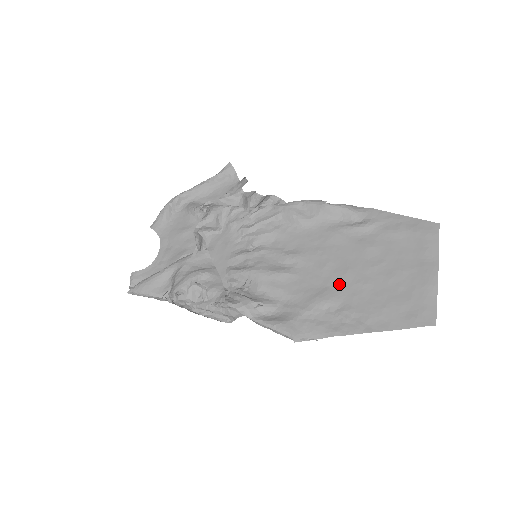
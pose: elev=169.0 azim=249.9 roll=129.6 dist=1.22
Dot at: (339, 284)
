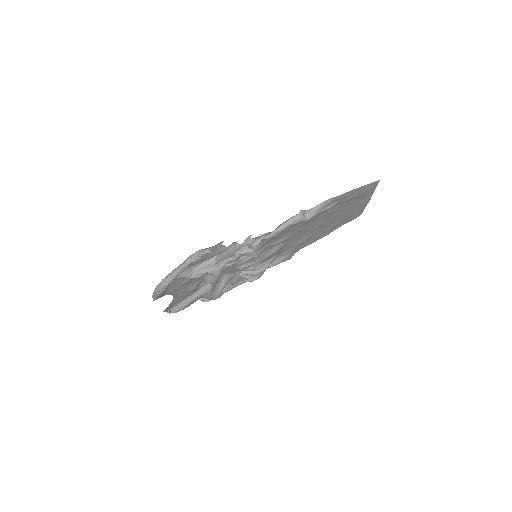
Dot at: (313, 232)
